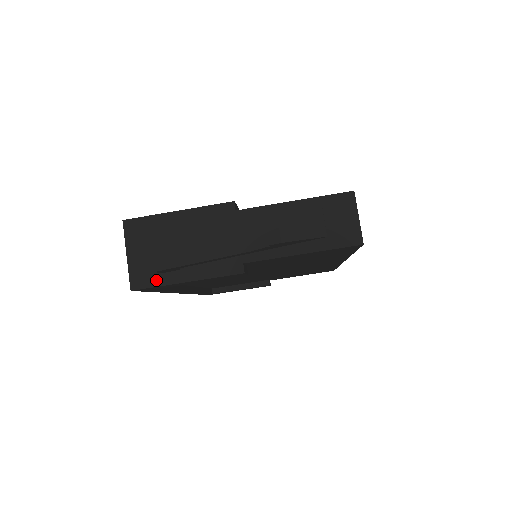
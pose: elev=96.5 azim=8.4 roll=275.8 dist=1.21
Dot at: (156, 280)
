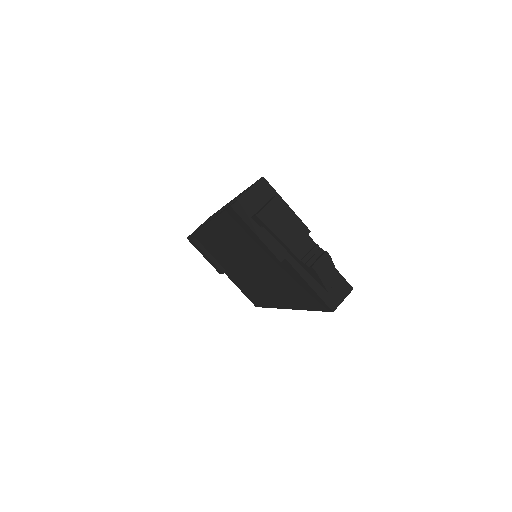
Dot at: (246, 217)
